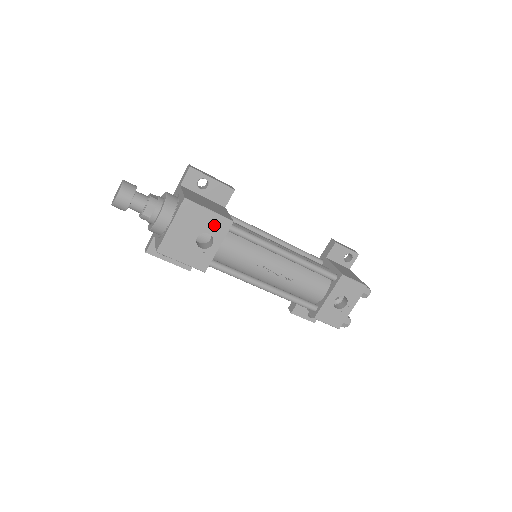
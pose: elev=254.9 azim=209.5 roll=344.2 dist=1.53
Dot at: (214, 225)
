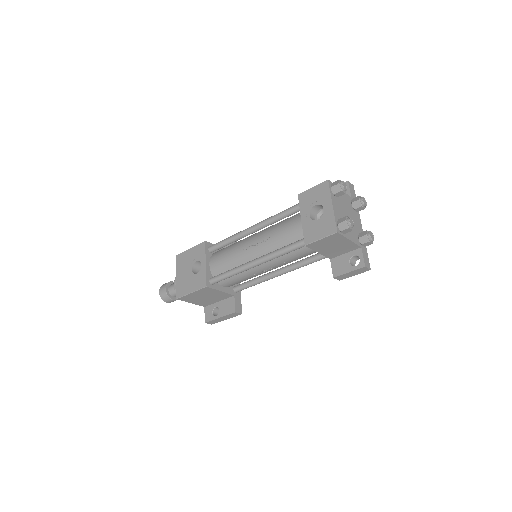
Dot at: (197, 254)
